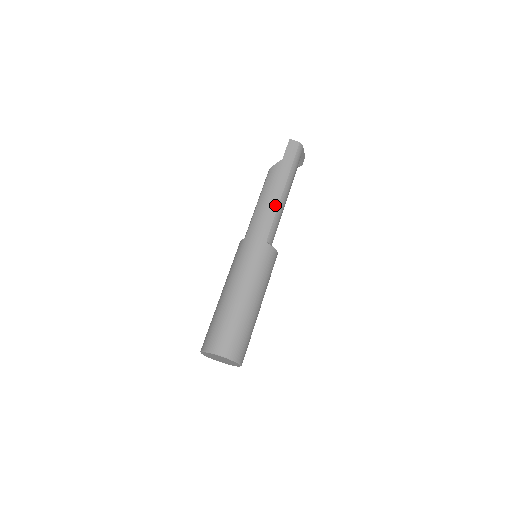
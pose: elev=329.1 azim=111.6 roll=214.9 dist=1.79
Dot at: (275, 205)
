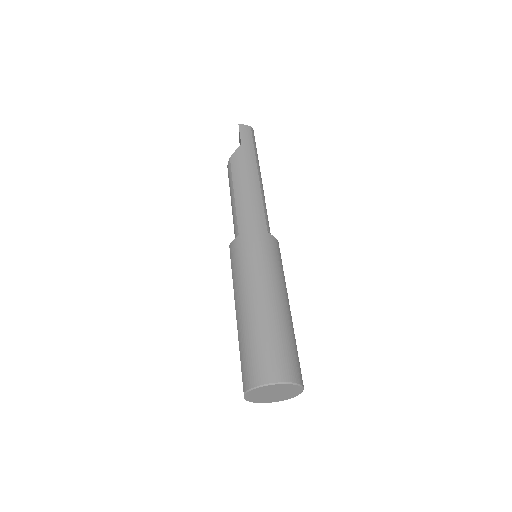
Dot at: (258, 191)
